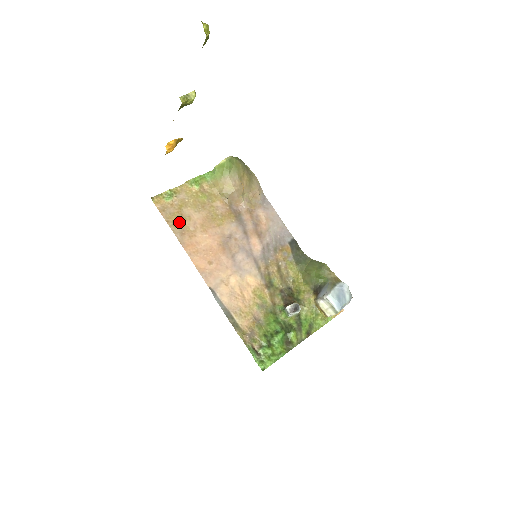
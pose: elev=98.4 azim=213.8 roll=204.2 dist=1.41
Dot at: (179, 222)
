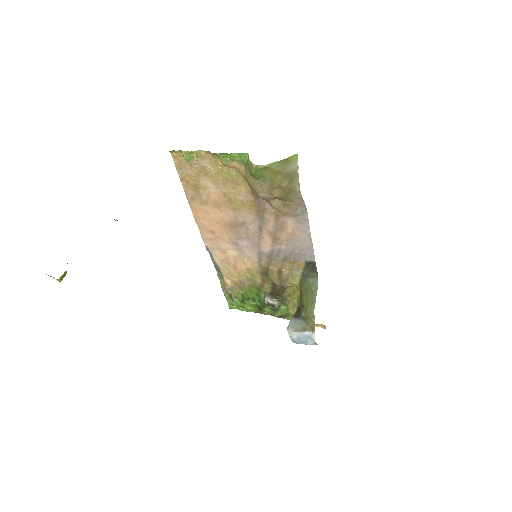
Dot at: (193, 186)
